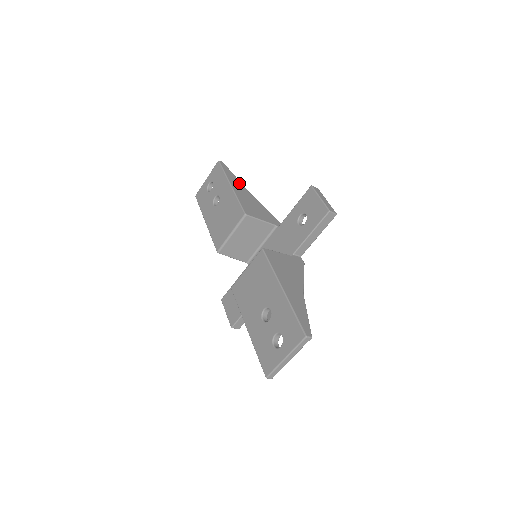
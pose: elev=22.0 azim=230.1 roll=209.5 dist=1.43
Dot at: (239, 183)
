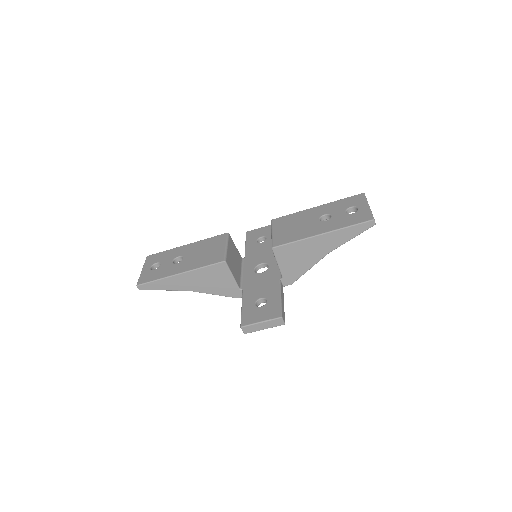
Dot at: occluded
